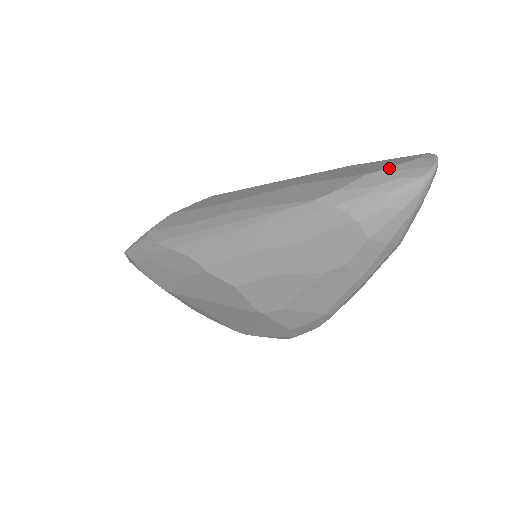
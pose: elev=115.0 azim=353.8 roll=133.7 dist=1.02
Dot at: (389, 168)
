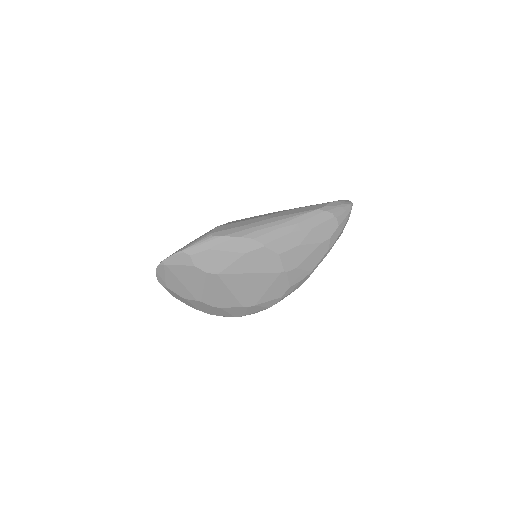
Dot at: (338, 201)
